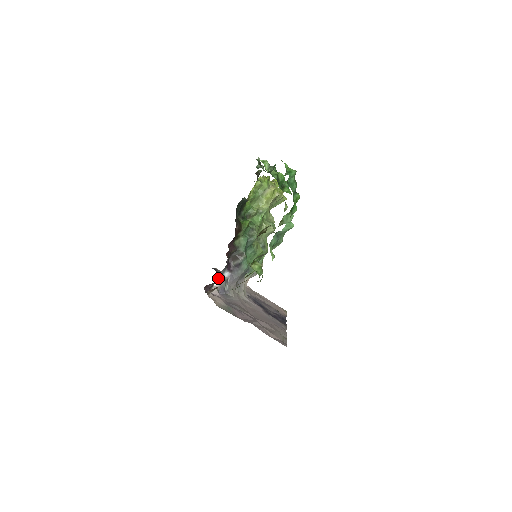
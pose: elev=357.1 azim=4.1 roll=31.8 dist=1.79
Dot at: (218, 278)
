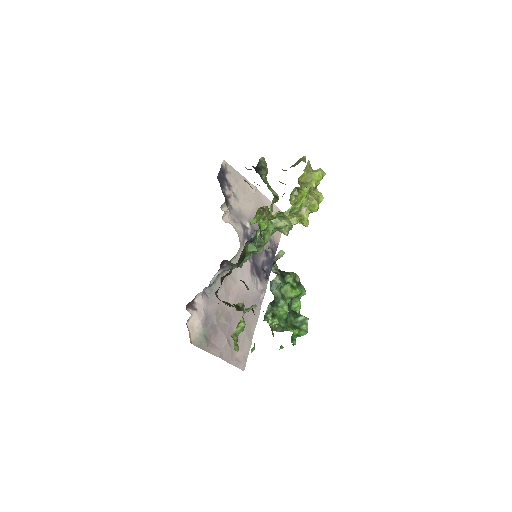
Dot at: occluded
